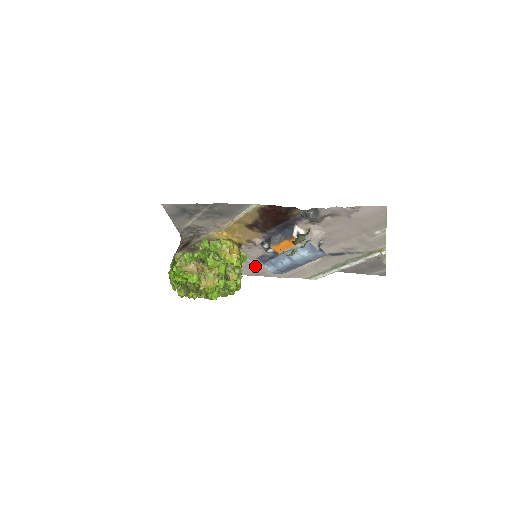
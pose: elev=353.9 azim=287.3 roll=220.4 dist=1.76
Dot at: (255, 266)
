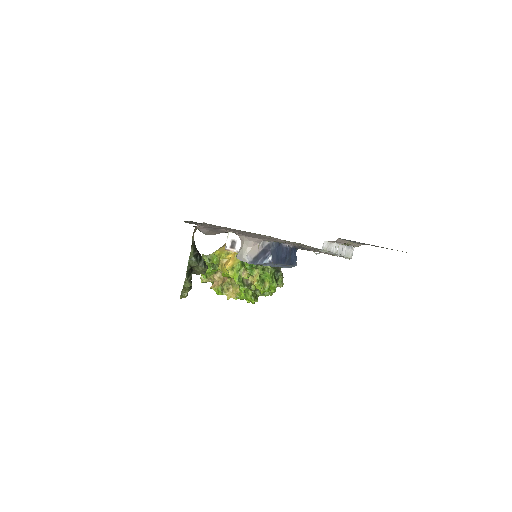
Dot at: occluded
